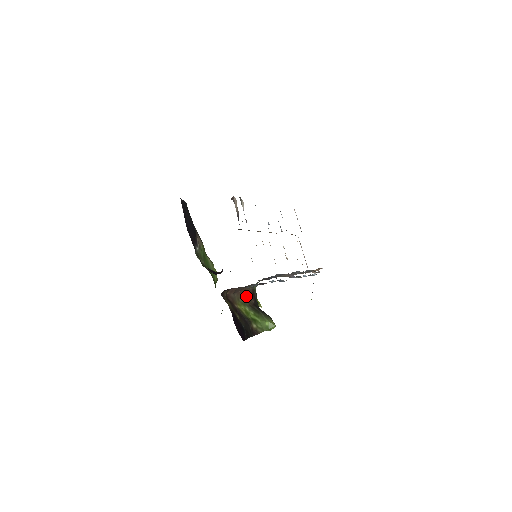
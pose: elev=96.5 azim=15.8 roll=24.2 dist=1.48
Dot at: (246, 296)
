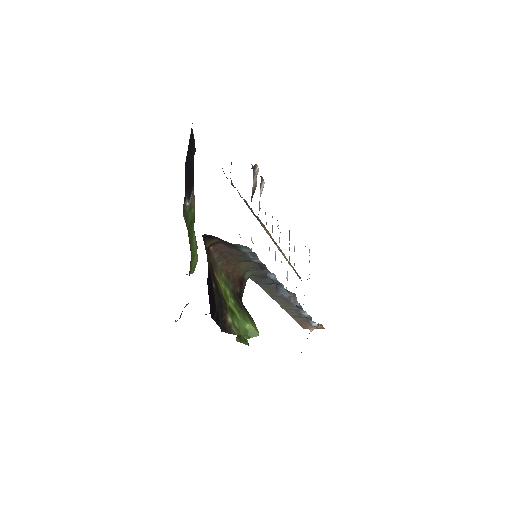
Dot at: (232, 276)
